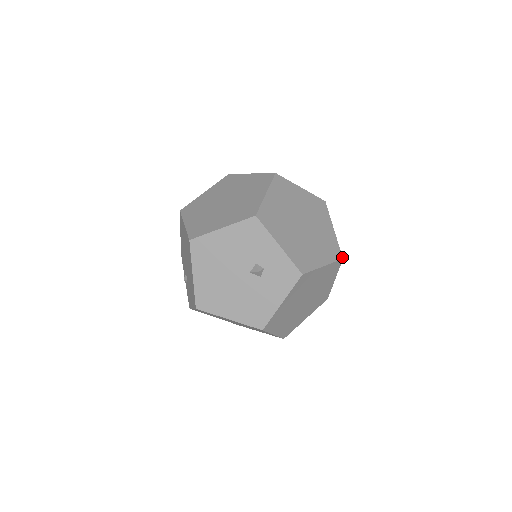
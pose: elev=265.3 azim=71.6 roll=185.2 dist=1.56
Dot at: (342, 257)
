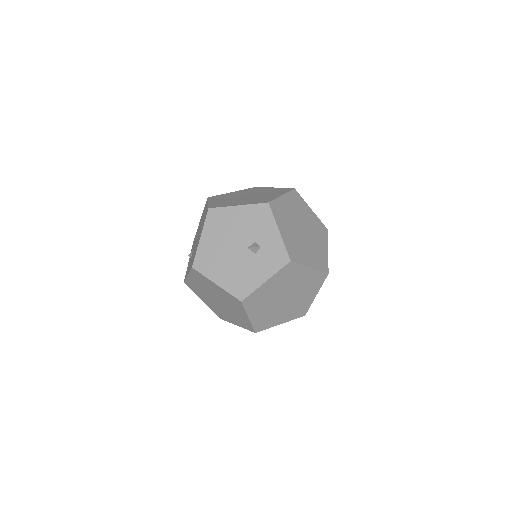
Dot at: (328, 272)
